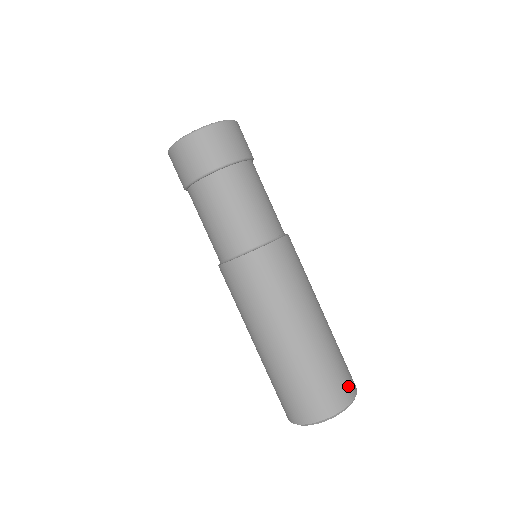
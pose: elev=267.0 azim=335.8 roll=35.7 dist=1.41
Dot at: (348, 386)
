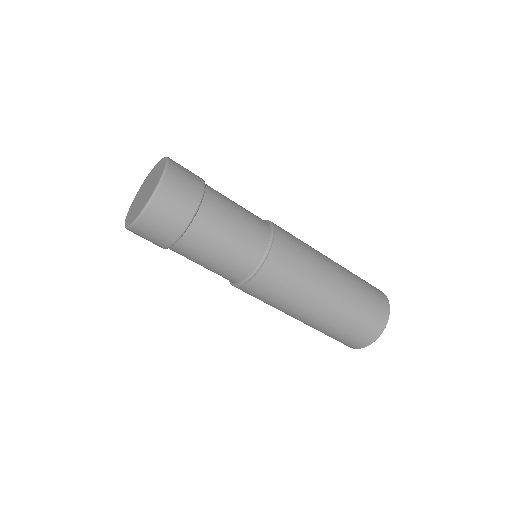
Dot at: (363, 339)
